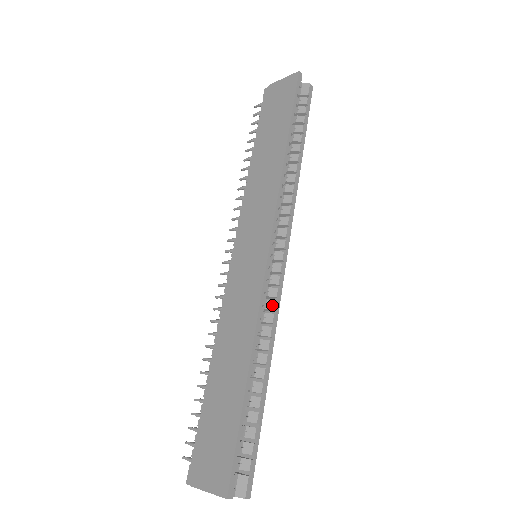
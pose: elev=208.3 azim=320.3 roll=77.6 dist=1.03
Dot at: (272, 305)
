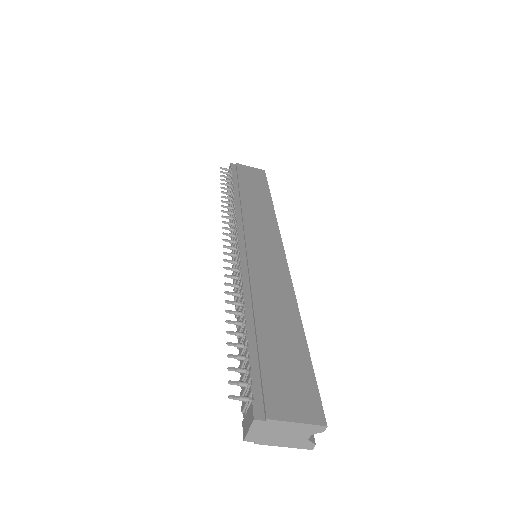
Dot at: occluded
